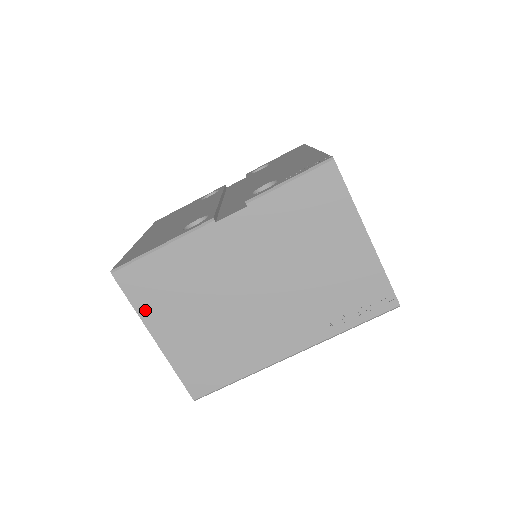
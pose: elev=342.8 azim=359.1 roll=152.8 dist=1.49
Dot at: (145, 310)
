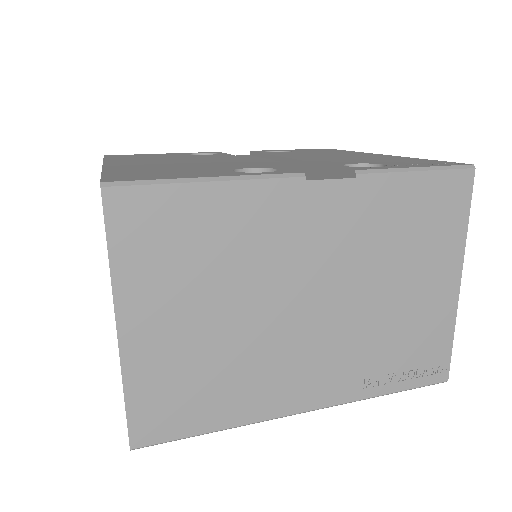
Dot at: (127, 274)
